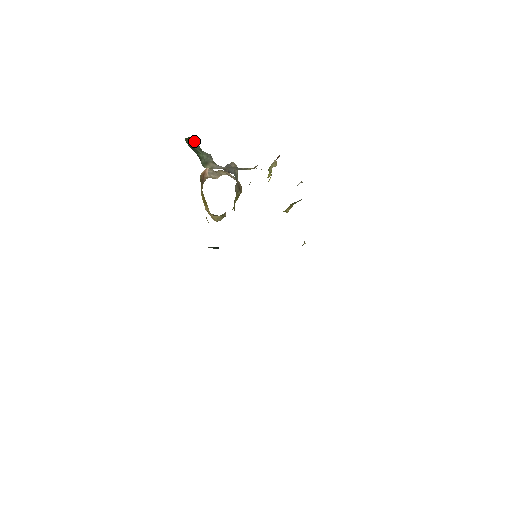
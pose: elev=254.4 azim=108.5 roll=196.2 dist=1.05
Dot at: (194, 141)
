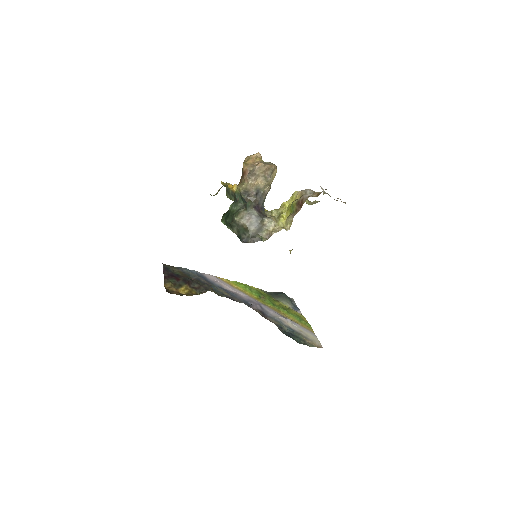
Dot at: (232, 203)
